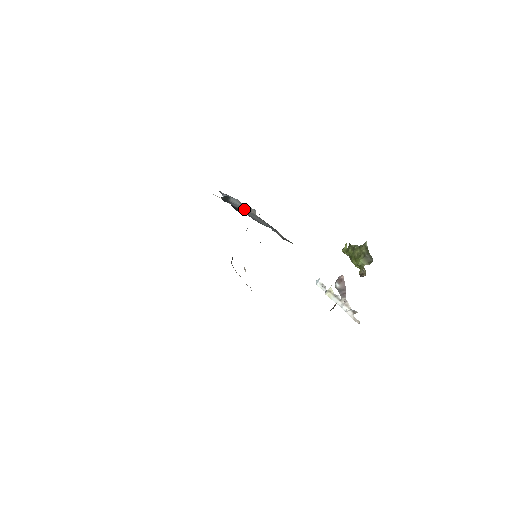
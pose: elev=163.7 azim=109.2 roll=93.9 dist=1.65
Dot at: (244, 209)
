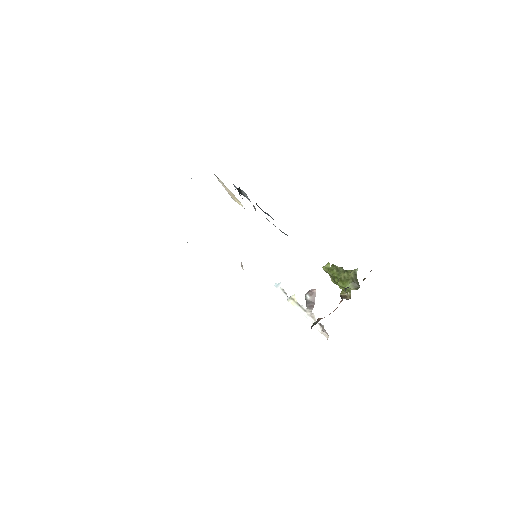
Dot at: occluded
